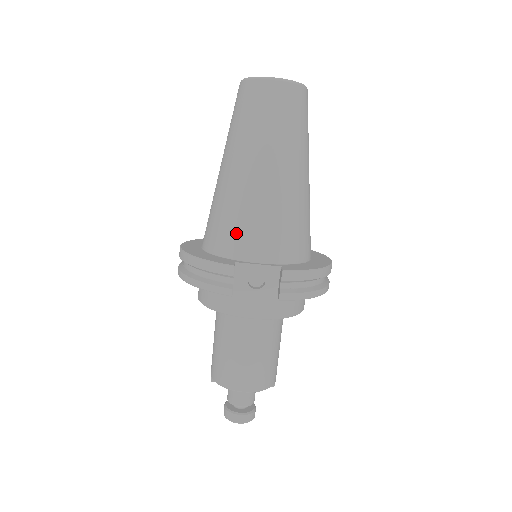
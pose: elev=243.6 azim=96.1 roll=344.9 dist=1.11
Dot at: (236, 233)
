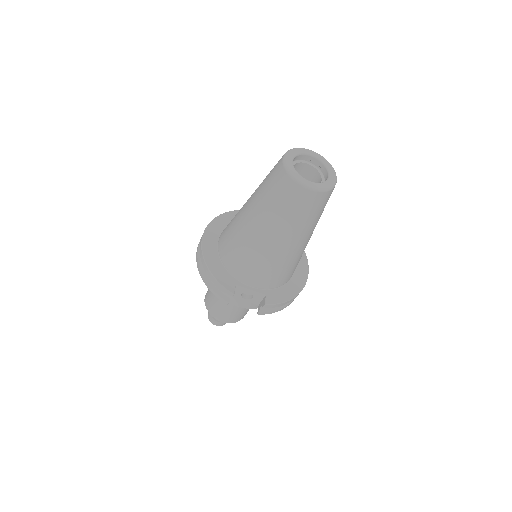
Dot at: (242, 266)
